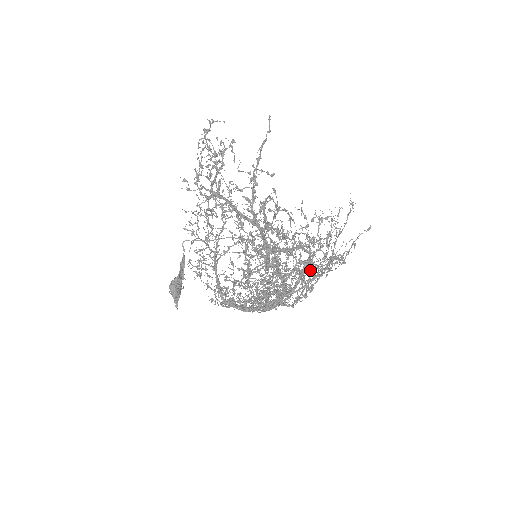
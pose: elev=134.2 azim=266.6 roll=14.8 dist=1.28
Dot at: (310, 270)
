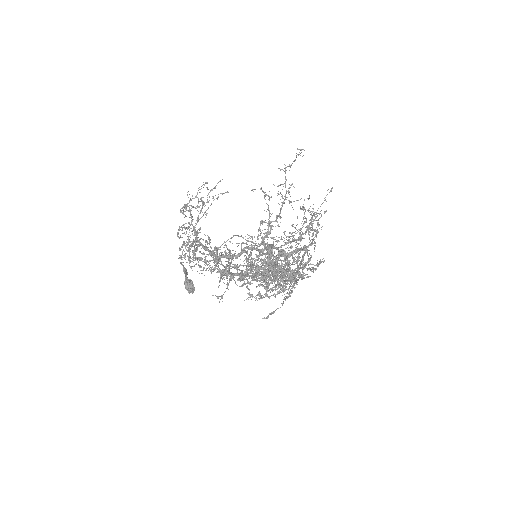
Dot at: (269, 196)
